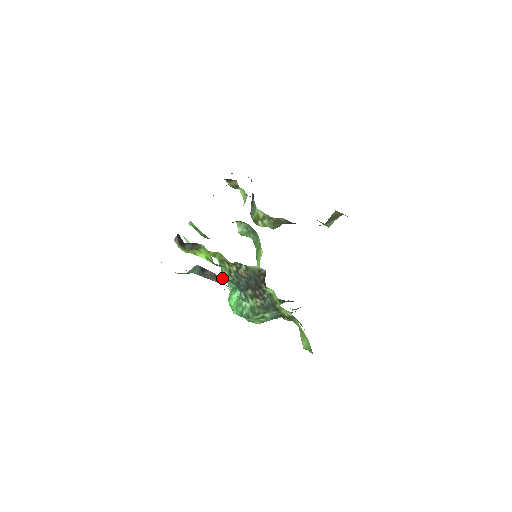
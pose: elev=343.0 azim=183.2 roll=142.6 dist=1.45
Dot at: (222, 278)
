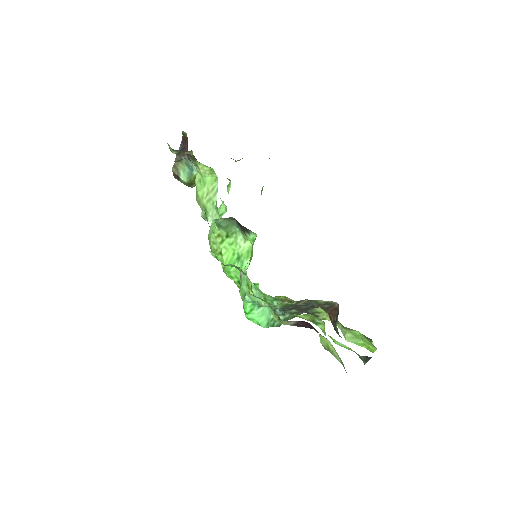
Dot at: occluded
